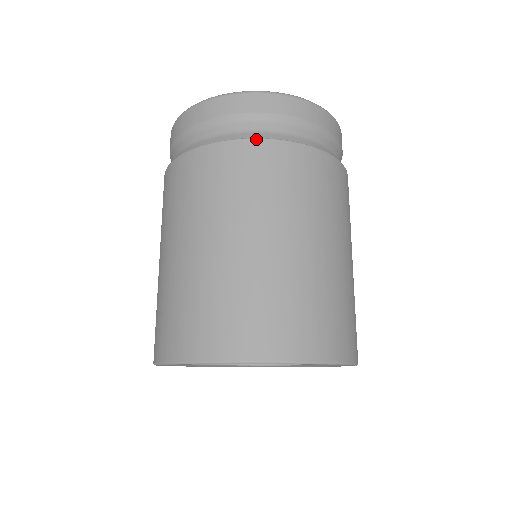
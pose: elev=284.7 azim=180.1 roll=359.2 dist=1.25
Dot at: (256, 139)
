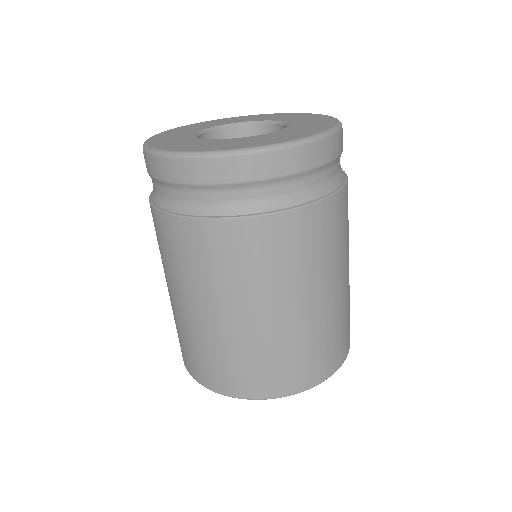
Dot at: (188, 218)
